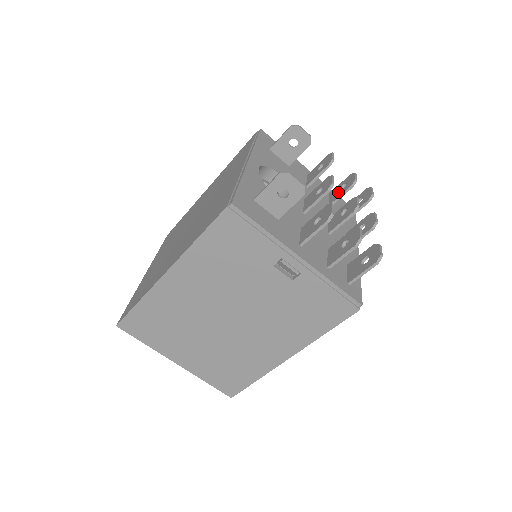
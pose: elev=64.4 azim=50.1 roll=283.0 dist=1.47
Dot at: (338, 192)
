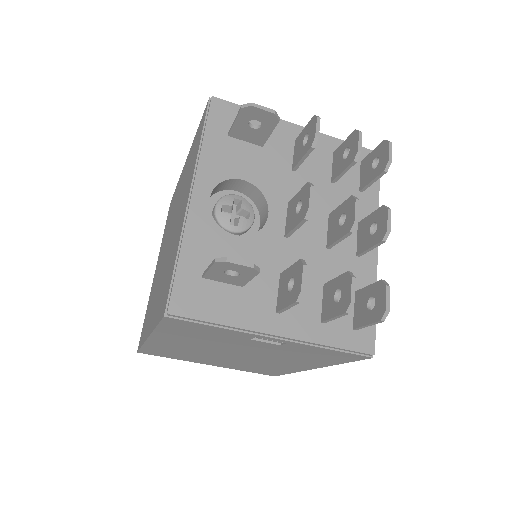
Dot at: (340, 162)
